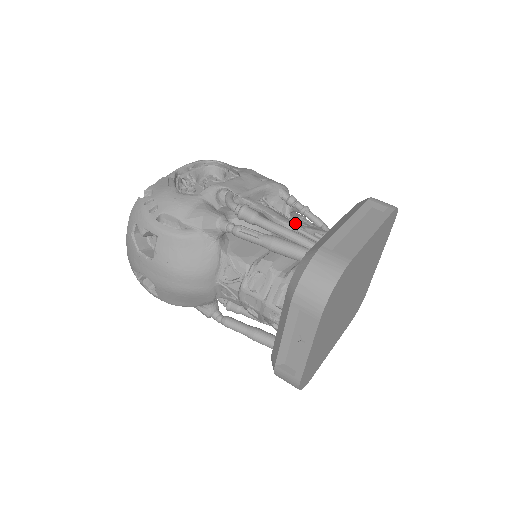
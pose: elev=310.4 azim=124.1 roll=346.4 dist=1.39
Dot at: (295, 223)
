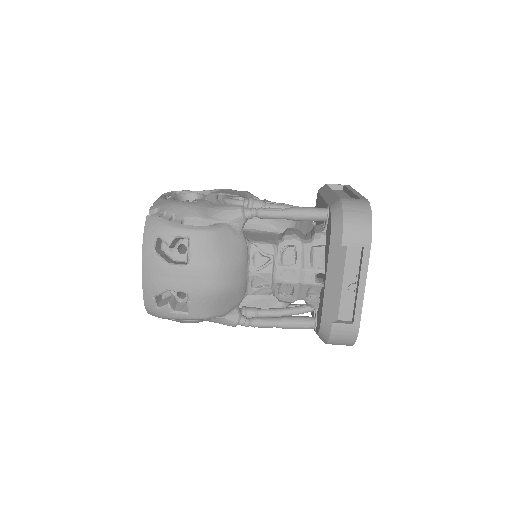
Dot at: occluded
